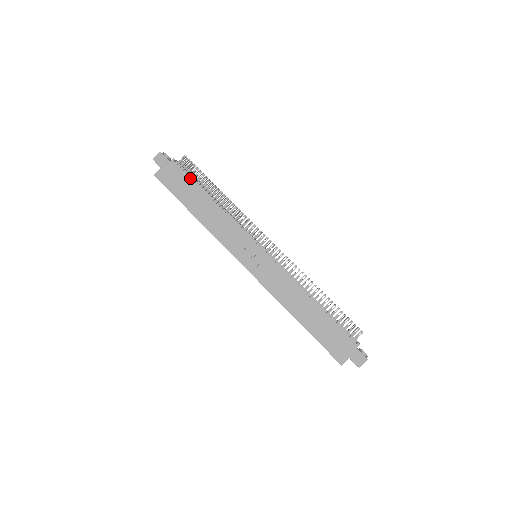
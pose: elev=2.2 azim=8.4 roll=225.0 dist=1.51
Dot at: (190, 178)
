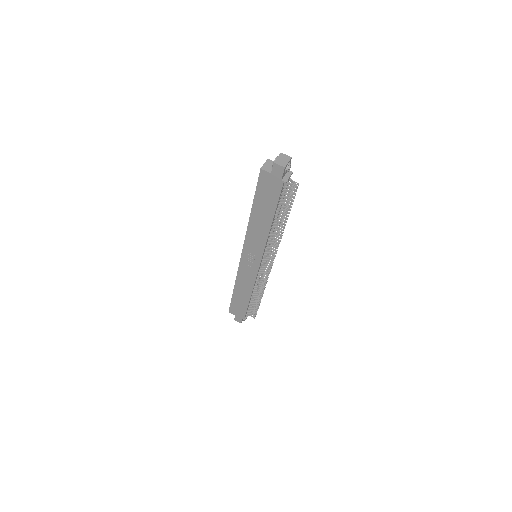
Dot at: (278, 202)
